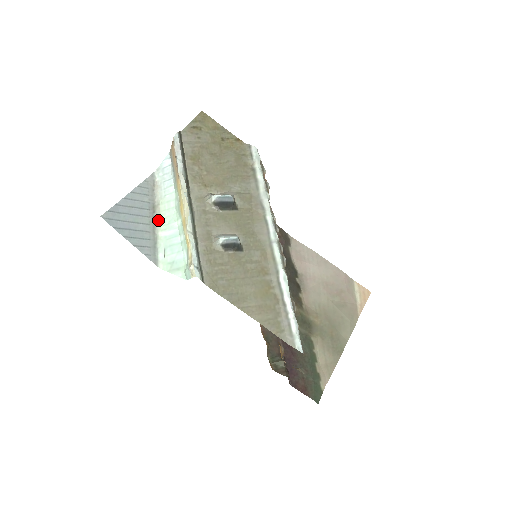
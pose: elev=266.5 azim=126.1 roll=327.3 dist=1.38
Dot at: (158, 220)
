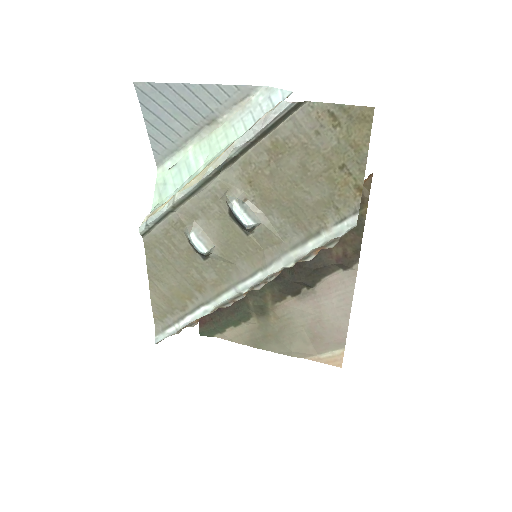
Dot at: (204, 135)
